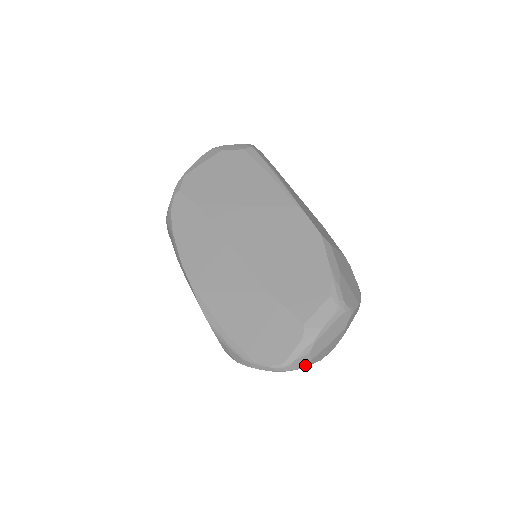
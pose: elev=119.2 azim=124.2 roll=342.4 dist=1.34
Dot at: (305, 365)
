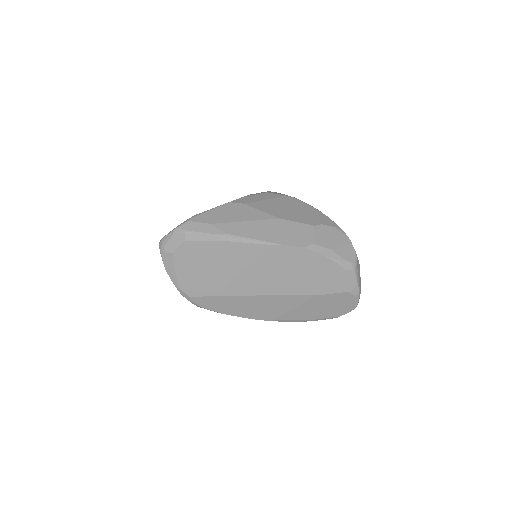
Dot at: occluded
